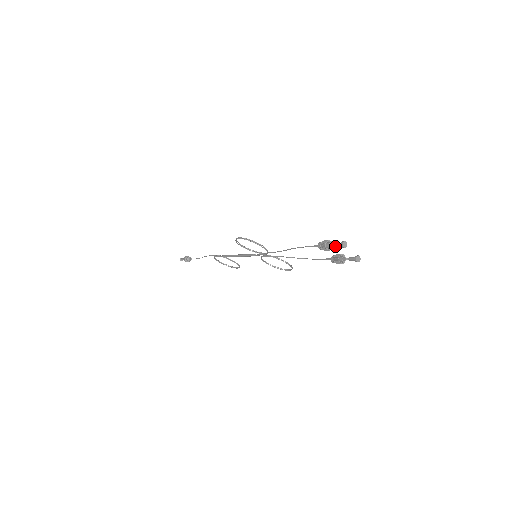
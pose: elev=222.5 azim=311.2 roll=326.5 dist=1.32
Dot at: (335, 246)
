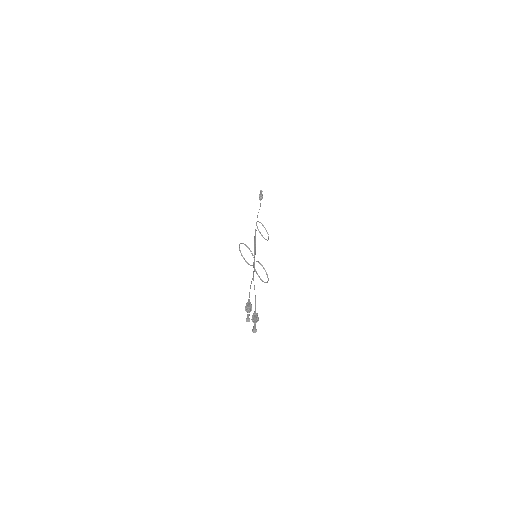
Dot at: (247, 315)
